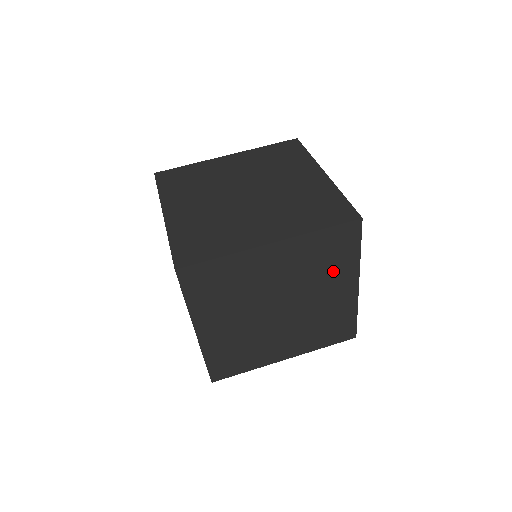
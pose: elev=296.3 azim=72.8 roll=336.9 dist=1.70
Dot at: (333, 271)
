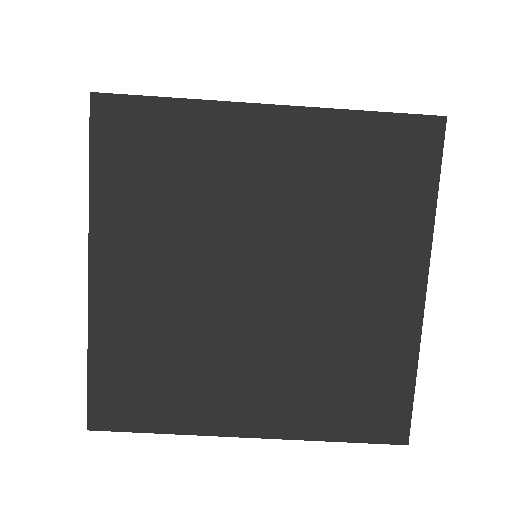
Dot at: occluded
